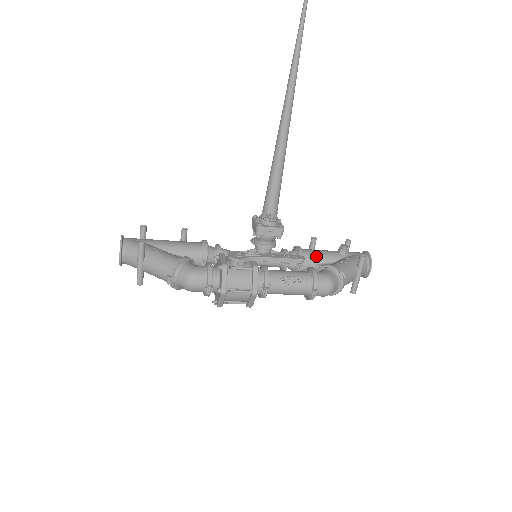
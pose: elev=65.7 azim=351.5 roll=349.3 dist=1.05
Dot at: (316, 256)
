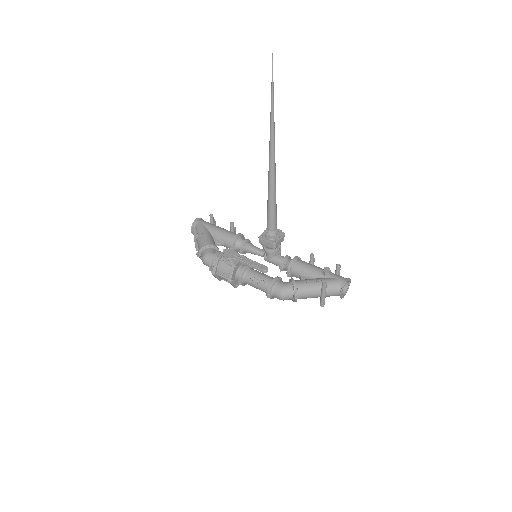
Dot at: (302, 269)
